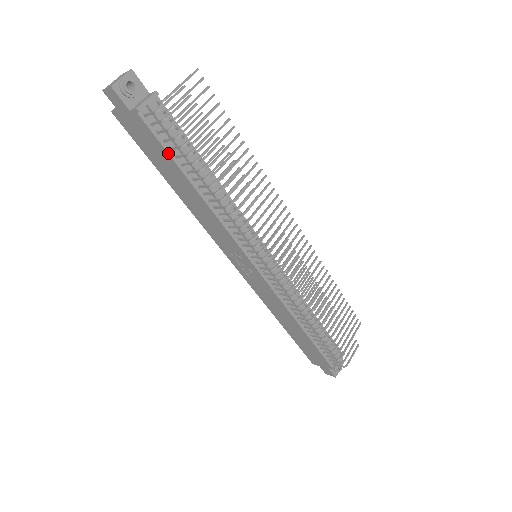
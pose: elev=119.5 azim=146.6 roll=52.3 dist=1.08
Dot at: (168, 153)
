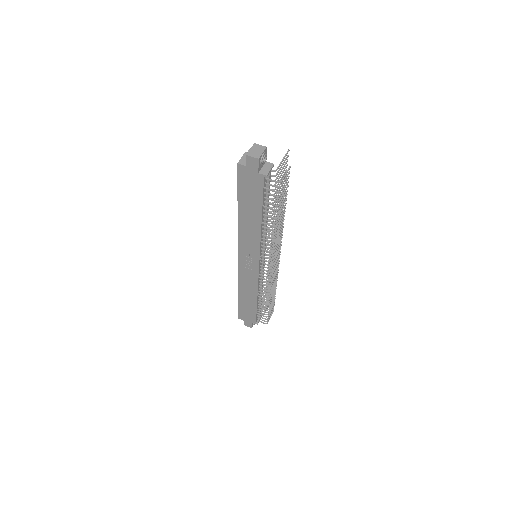
Dot at: (263, 200)
